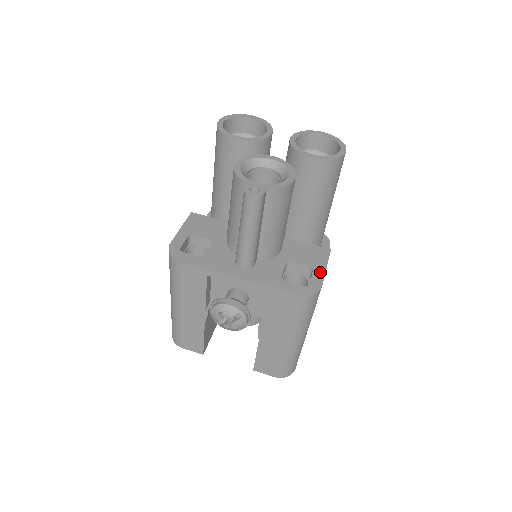
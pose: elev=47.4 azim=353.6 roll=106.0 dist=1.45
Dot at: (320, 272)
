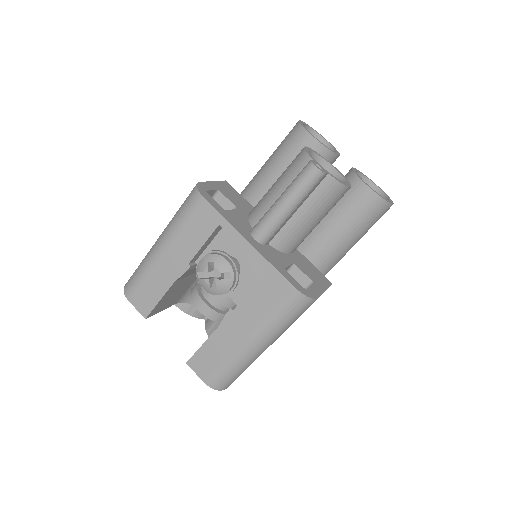
Dot at: (319, 289)
